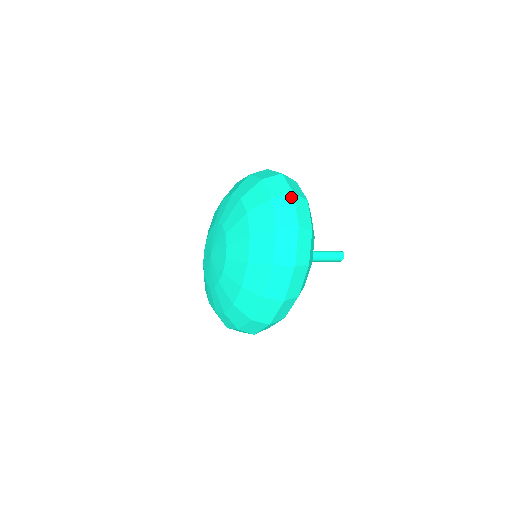
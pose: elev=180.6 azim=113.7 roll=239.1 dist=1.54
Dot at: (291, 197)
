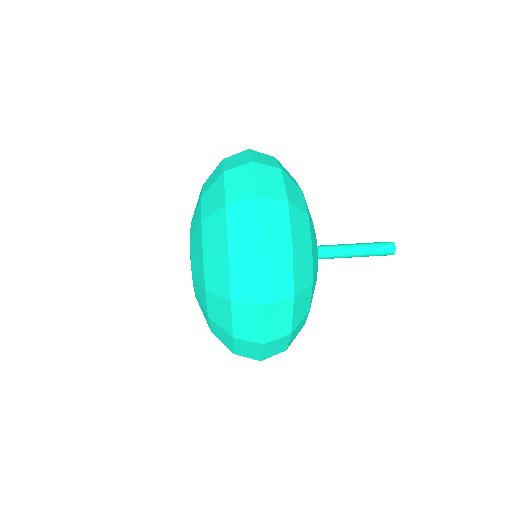
Dot at: (257, 255)
